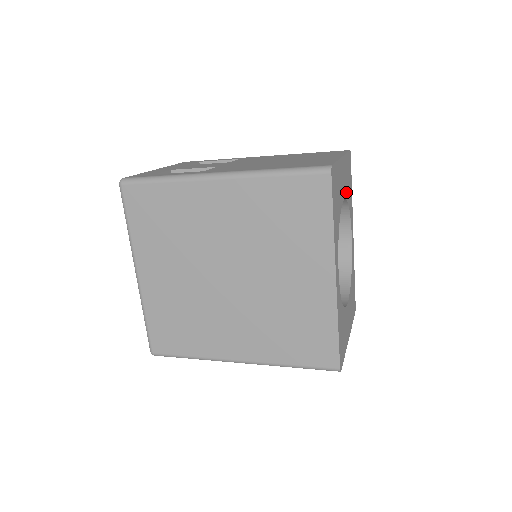
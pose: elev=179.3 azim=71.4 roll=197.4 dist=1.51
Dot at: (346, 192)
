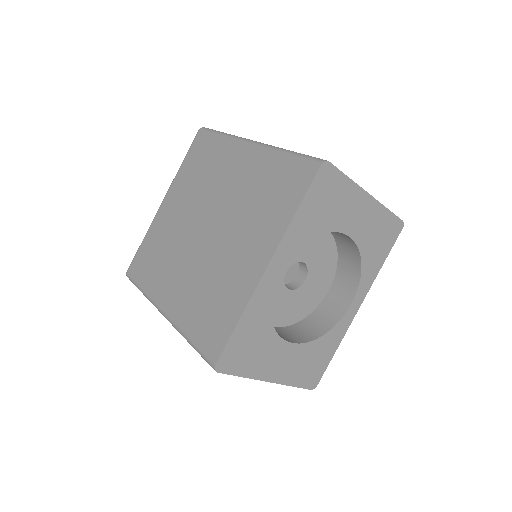
Dot at: (362, 240)
